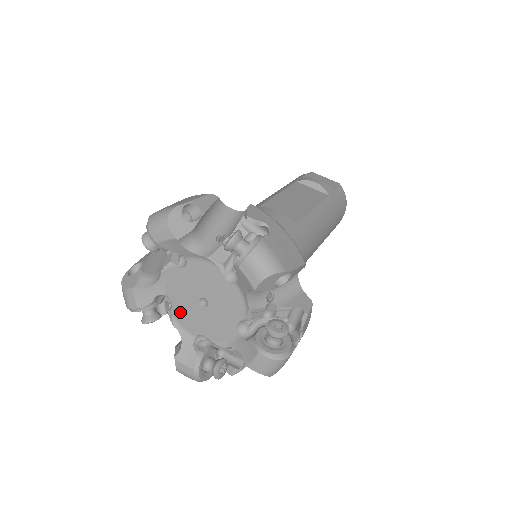
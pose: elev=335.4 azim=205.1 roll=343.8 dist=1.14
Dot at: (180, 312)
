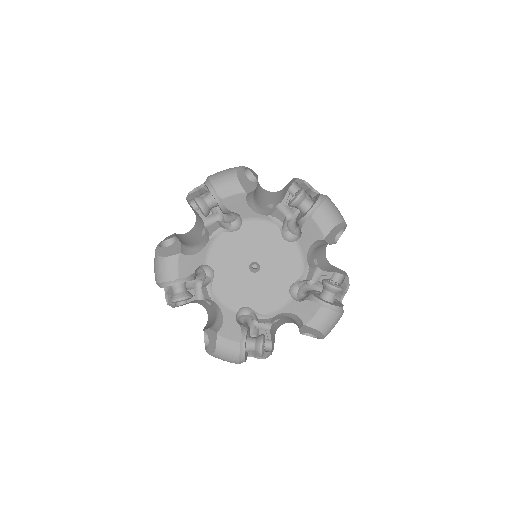
Dot at: (223, 283)
